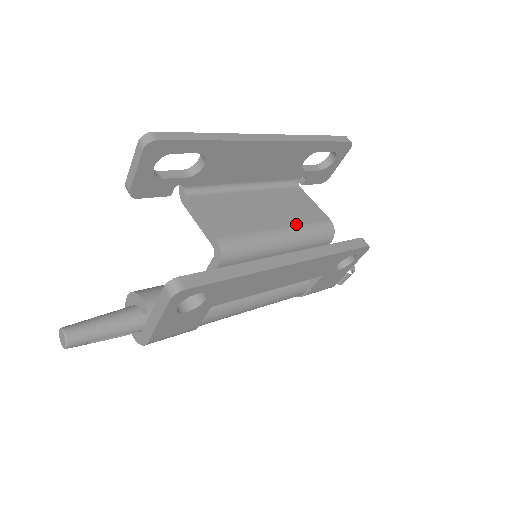
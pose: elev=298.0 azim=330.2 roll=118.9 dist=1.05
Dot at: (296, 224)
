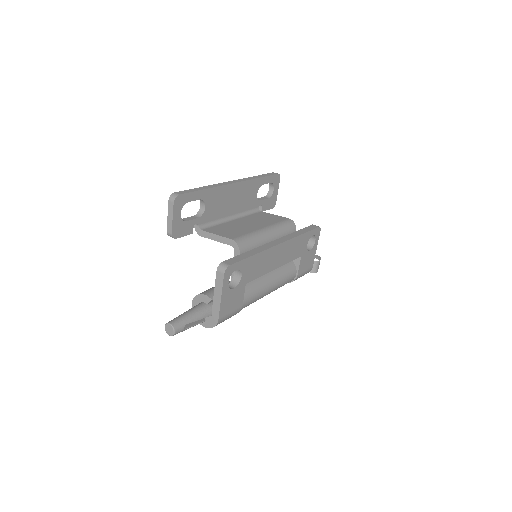
Dot at: (271, 225)
